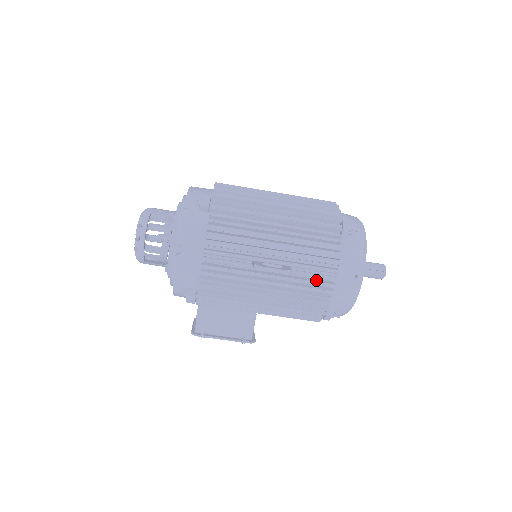
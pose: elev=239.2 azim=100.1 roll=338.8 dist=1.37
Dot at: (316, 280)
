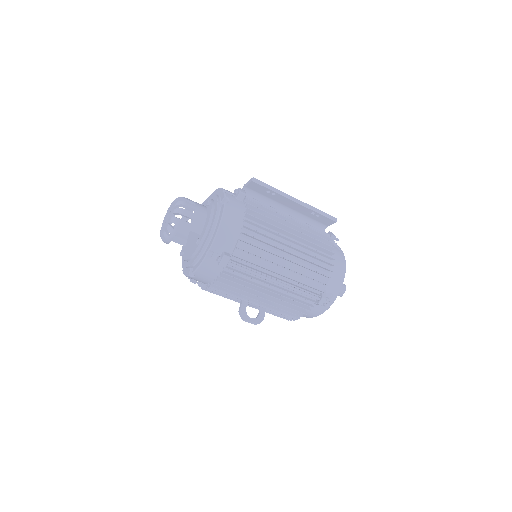
Dot at: occluded
